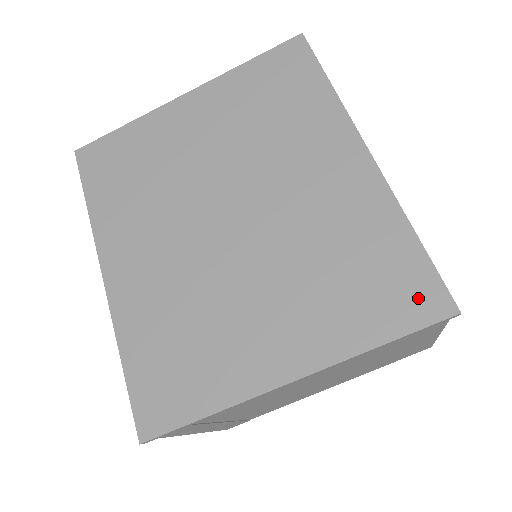
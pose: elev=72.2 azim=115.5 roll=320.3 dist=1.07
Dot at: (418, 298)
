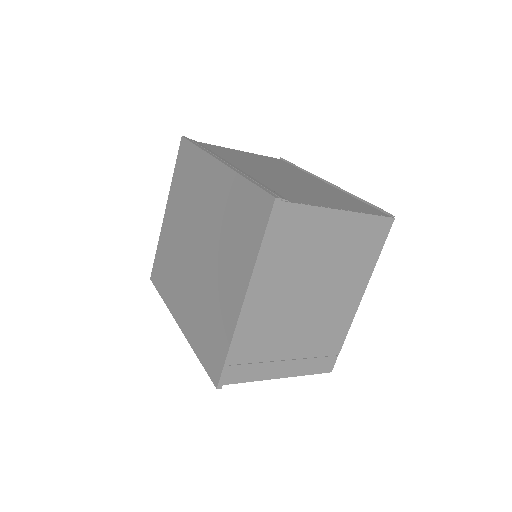
Dot at: (260, 209)
